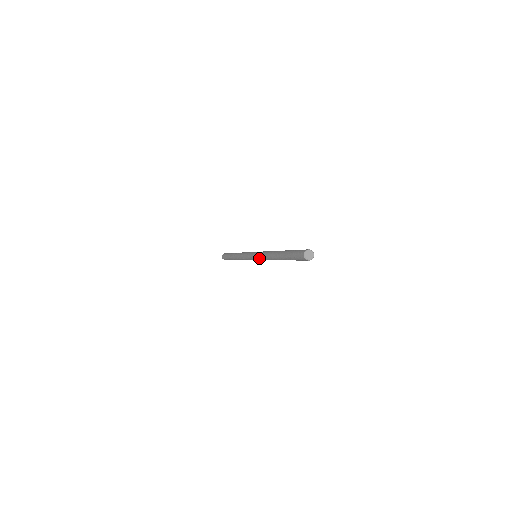
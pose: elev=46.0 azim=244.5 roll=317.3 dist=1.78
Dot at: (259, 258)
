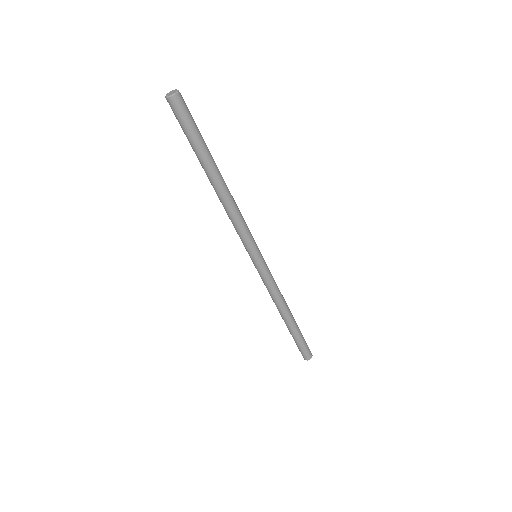
Dot at: (243, 239)
